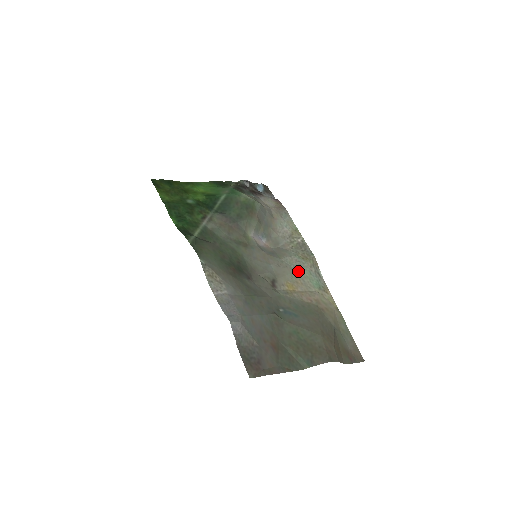
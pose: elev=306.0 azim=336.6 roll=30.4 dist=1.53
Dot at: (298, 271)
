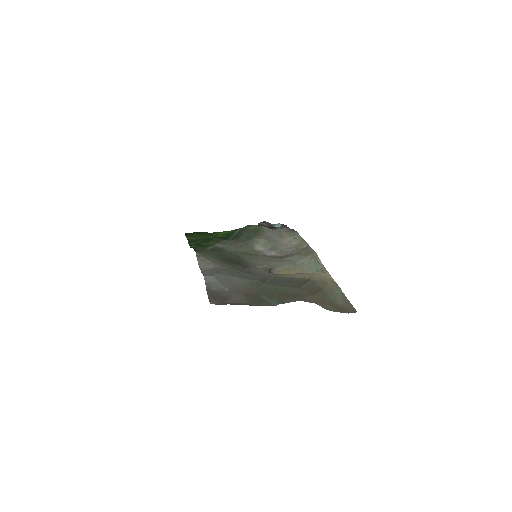
Dot at: (297, 262)
